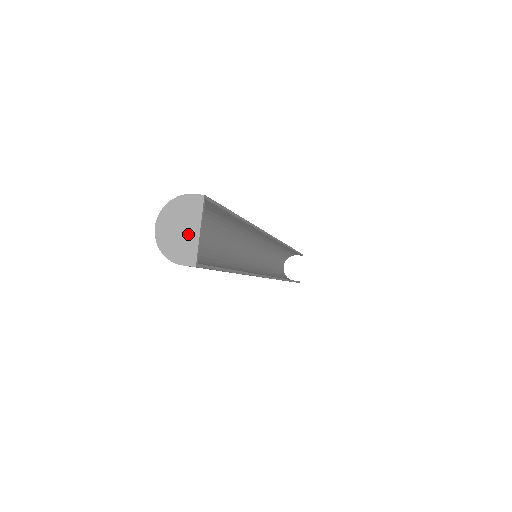
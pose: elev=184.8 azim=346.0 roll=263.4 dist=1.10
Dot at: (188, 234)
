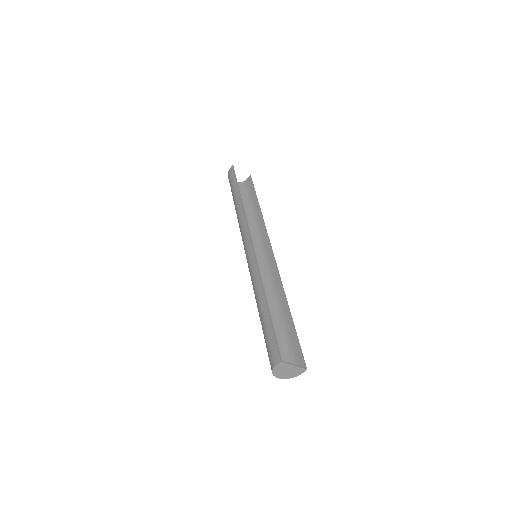
Dot at: (292, 369)
